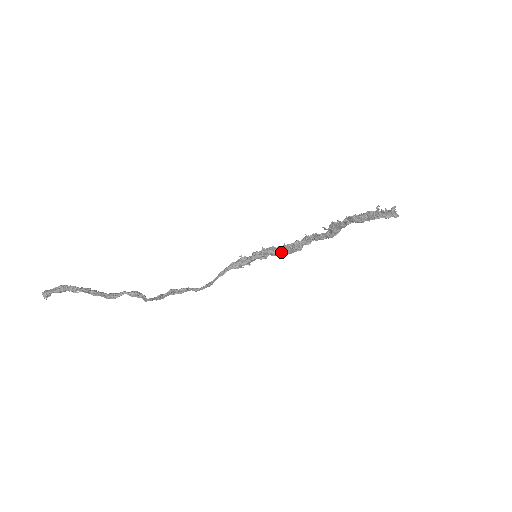
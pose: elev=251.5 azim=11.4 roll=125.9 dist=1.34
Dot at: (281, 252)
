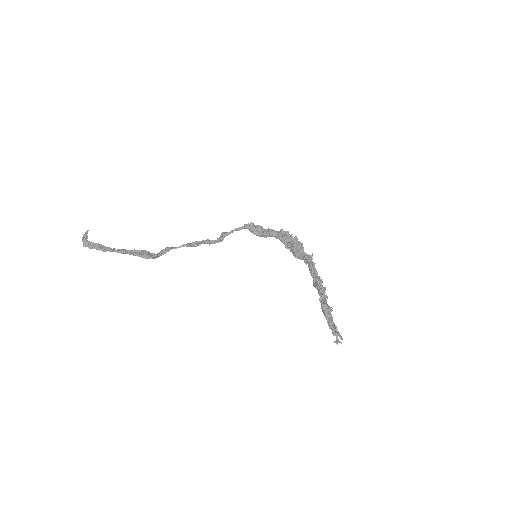
Dot at: (287, 247)
